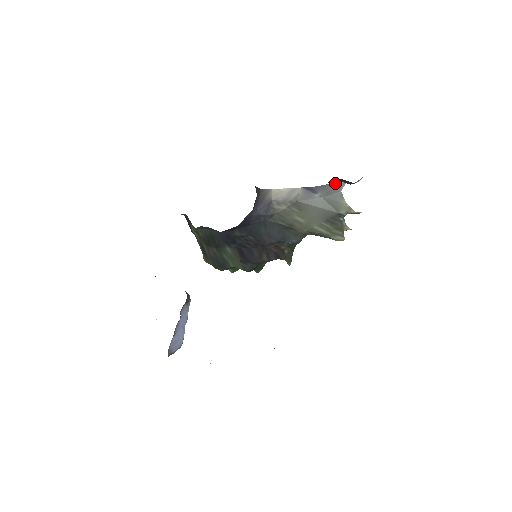
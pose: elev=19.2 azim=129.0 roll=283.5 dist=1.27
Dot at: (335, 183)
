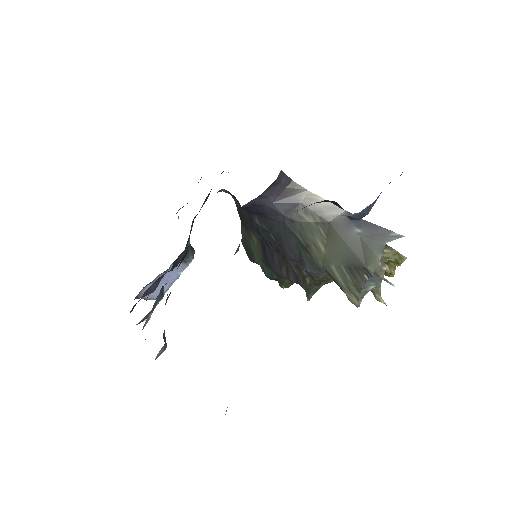
Dot at: (389, 230)
